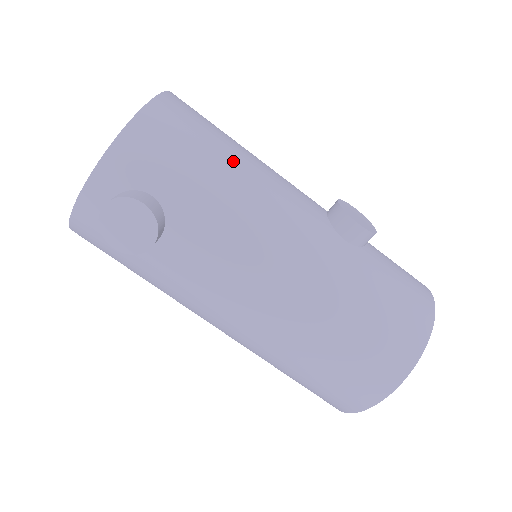
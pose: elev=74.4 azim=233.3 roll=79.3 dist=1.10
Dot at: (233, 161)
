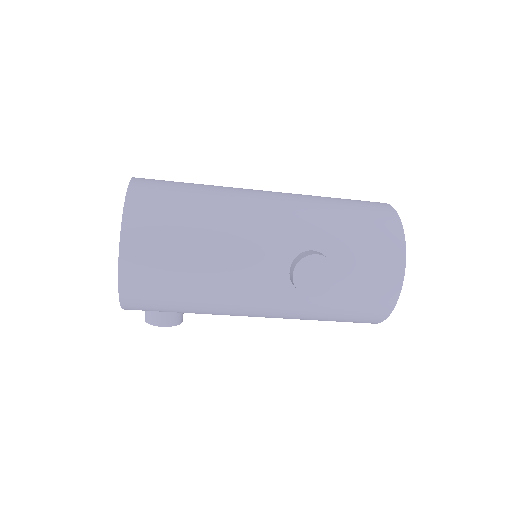
Dot at: (197, 289)
